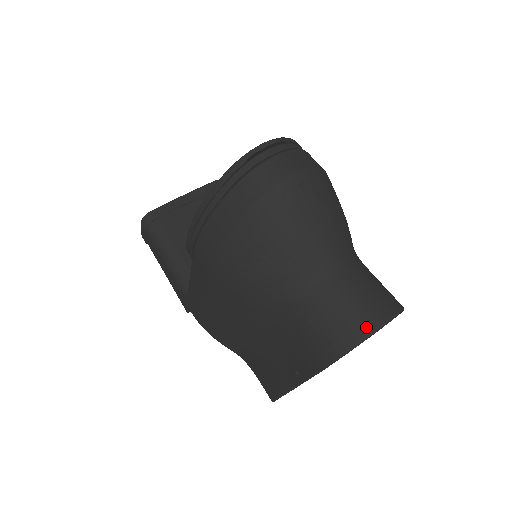
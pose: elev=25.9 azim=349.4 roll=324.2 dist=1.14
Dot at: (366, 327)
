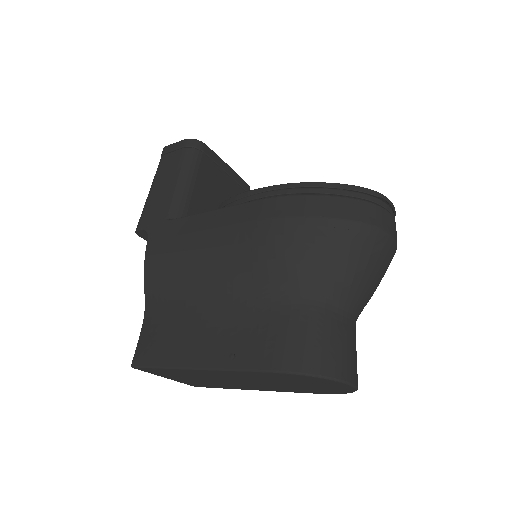
Dot at: (345, 374)
